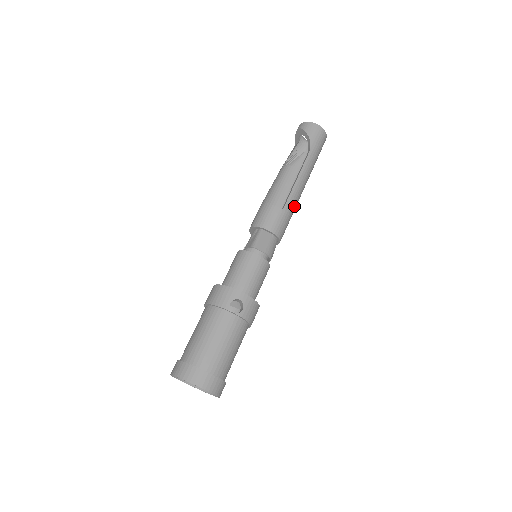
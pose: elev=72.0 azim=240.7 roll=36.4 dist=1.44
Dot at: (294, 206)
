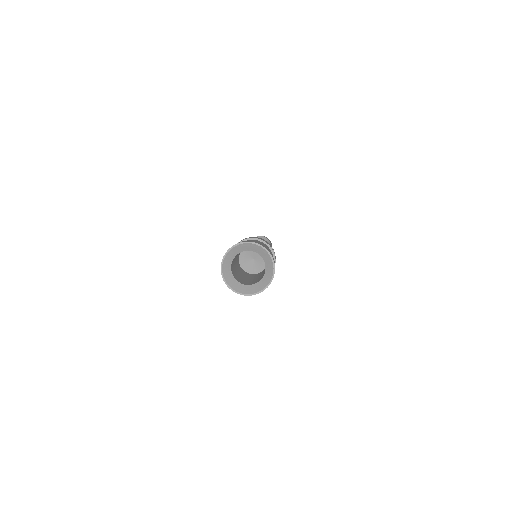
Dot at: occluded
